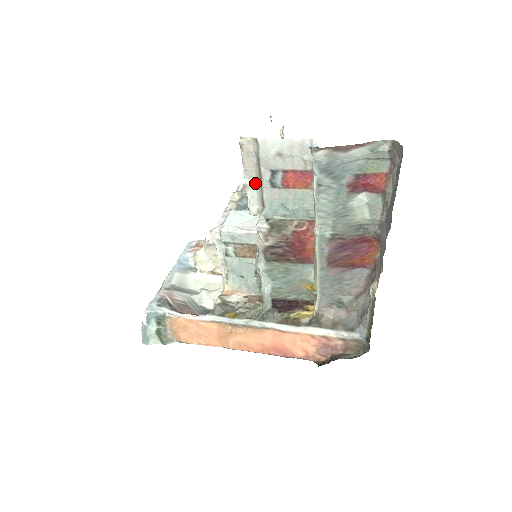
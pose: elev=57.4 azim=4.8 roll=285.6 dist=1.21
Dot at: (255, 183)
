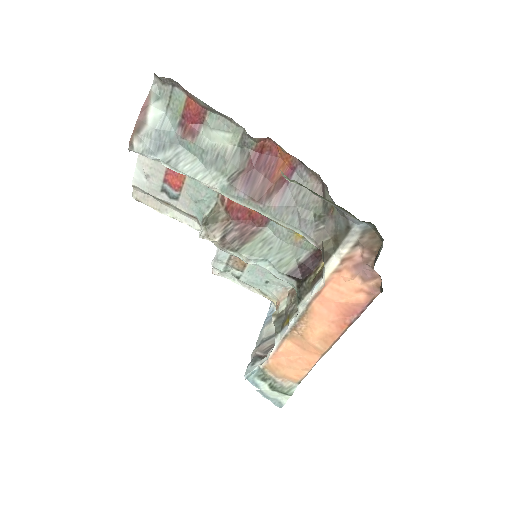
Dot at: (174, 210)
